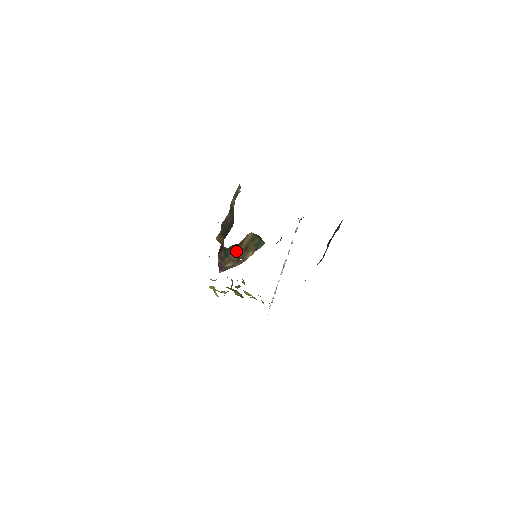
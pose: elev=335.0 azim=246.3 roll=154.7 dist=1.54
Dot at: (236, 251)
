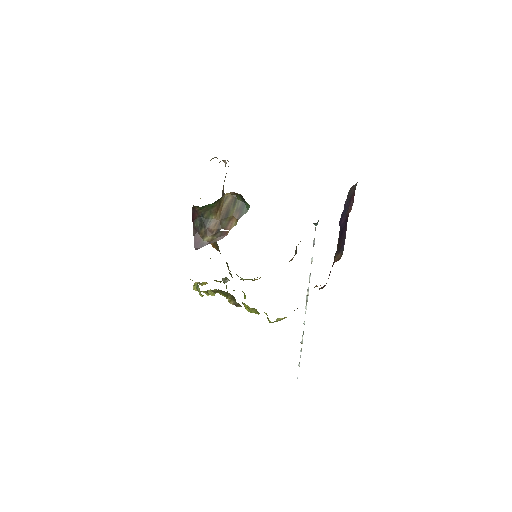
Dot at: (214, 218)
